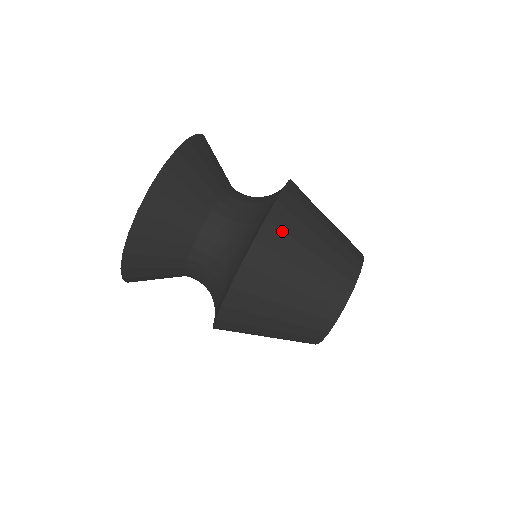
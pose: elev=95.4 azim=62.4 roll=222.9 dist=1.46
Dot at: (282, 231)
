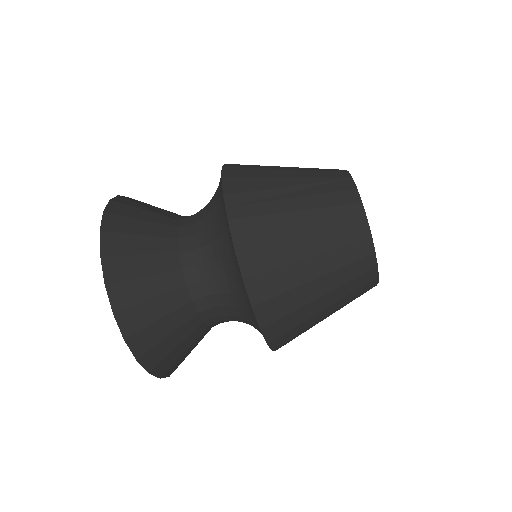
Dot at: (274, 297)
